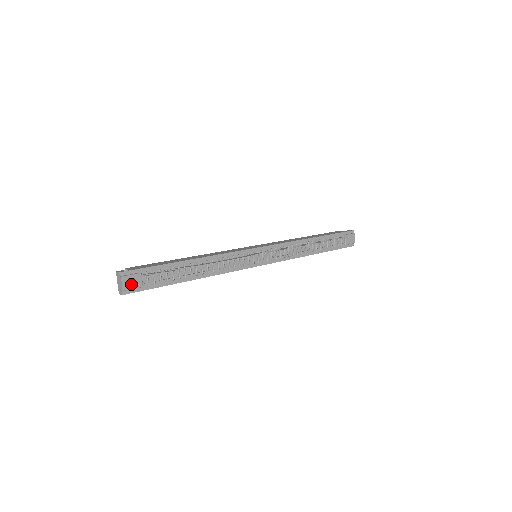
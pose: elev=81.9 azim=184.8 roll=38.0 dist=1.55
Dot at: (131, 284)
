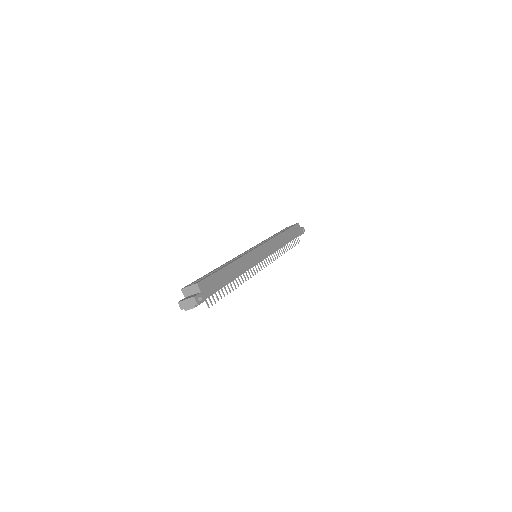
Dot at: occluded
